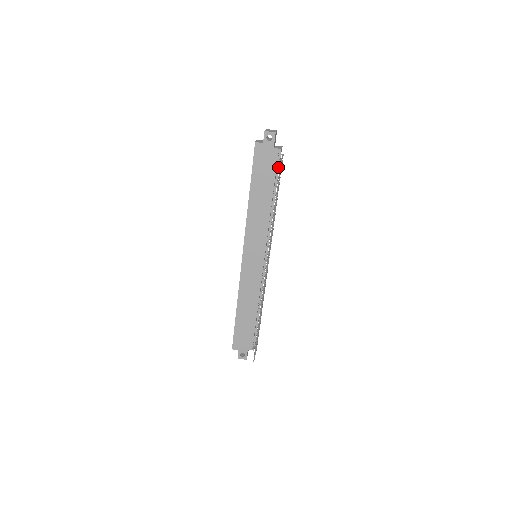
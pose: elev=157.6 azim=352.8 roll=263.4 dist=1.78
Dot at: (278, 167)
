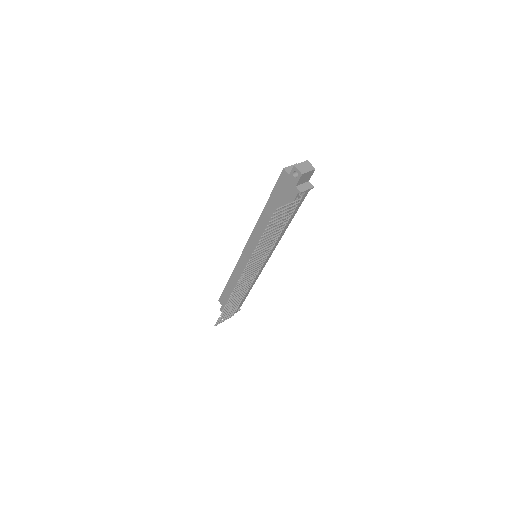
Dot at: occluded
